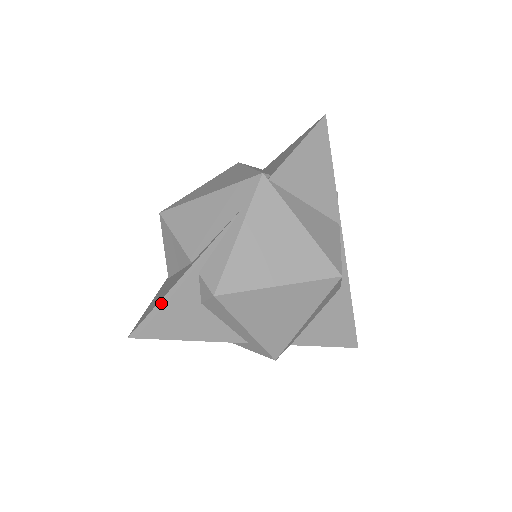
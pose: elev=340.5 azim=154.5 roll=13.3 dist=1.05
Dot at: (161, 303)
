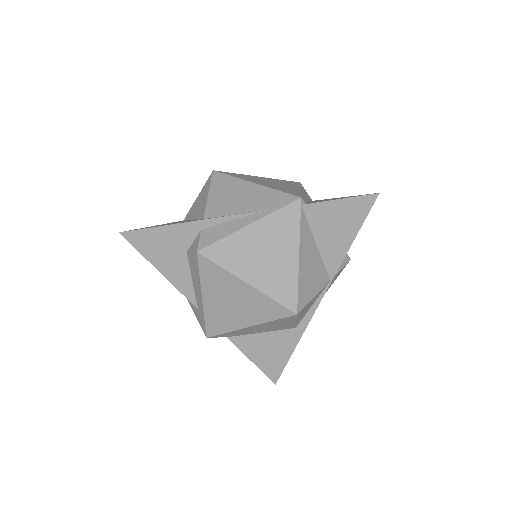
Dot at: (160, 228)
